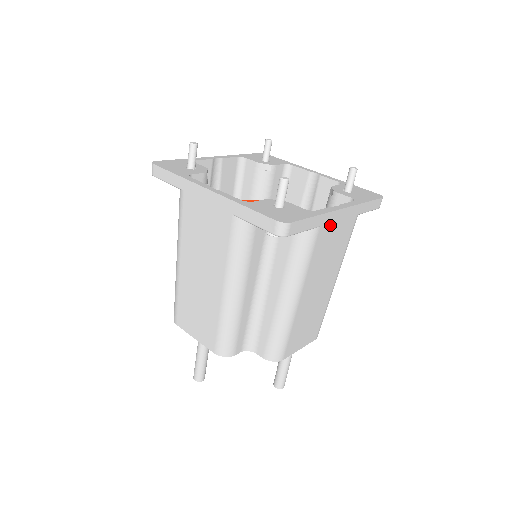
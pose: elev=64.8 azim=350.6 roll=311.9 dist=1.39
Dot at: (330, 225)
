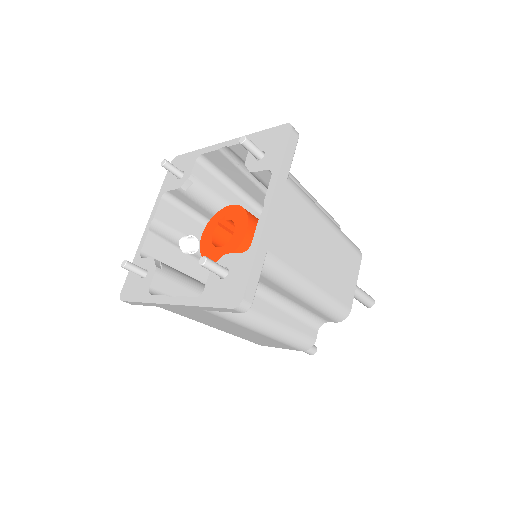
Dot at: (274, 232)
